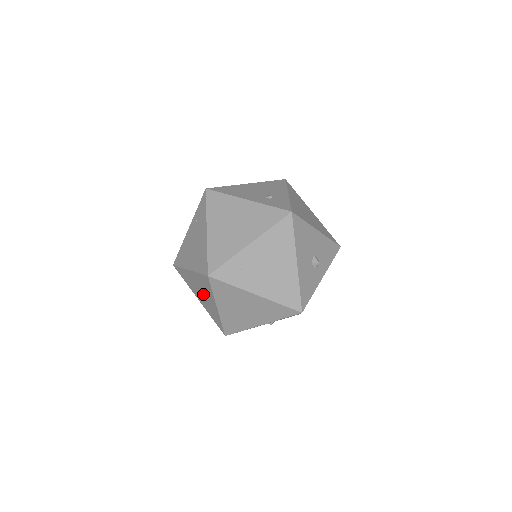
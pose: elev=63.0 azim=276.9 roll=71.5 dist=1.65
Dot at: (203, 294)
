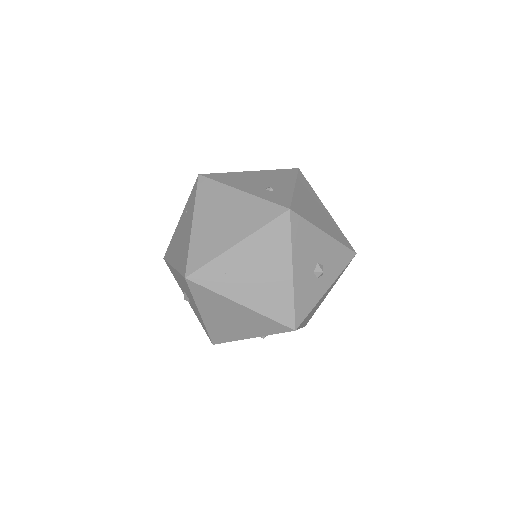
Dot at: (188, 296)
